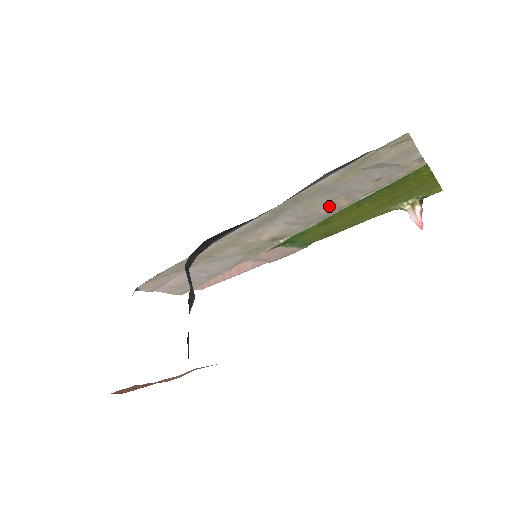
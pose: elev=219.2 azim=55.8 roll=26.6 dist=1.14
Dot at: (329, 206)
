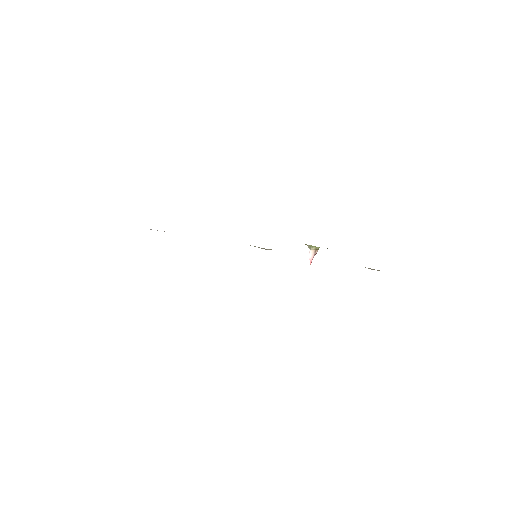
Dot at: occluded
